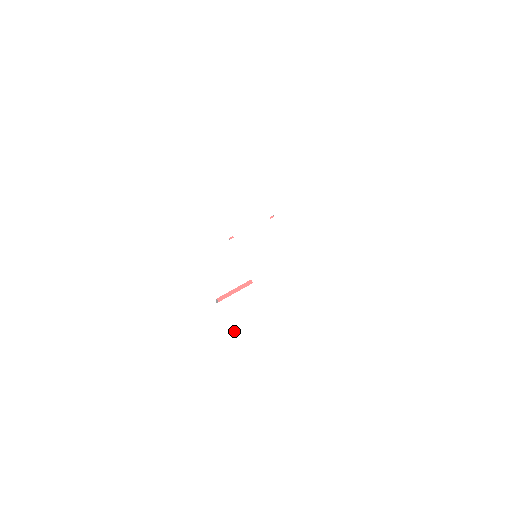
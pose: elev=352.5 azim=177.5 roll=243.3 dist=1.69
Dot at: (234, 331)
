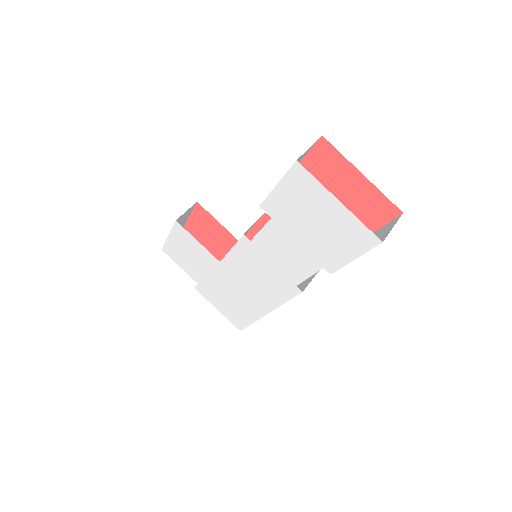
Dot at: (169, 241)
